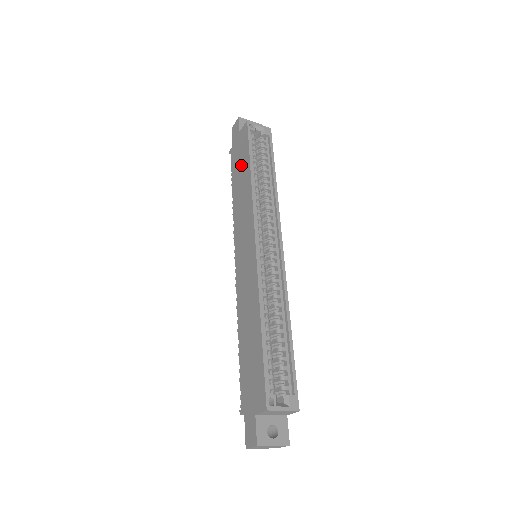
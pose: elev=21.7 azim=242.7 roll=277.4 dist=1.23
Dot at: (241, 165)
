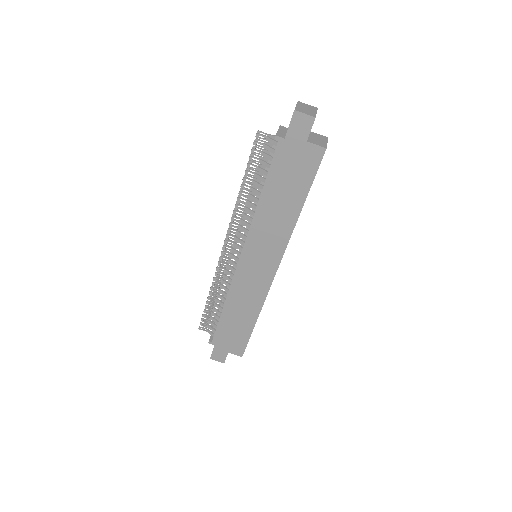
Dot at: (290, 186)
